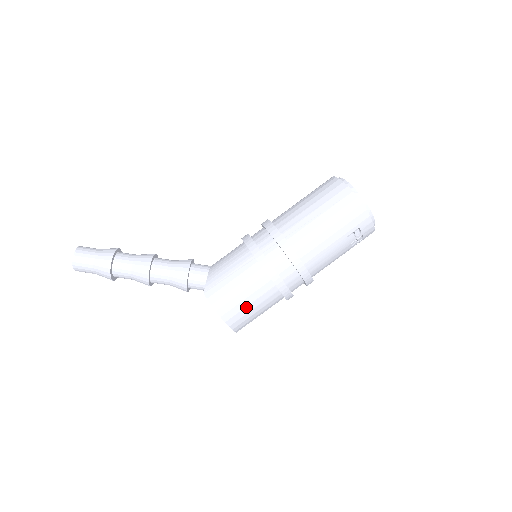
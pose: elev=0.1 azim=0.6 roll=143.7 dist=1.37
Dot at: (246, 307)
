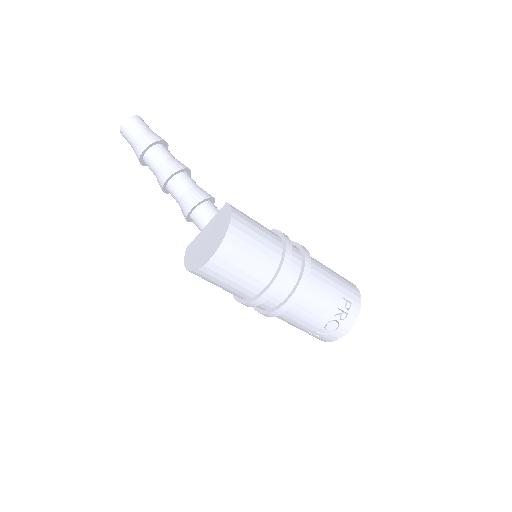
Dot at: (252, 238)
